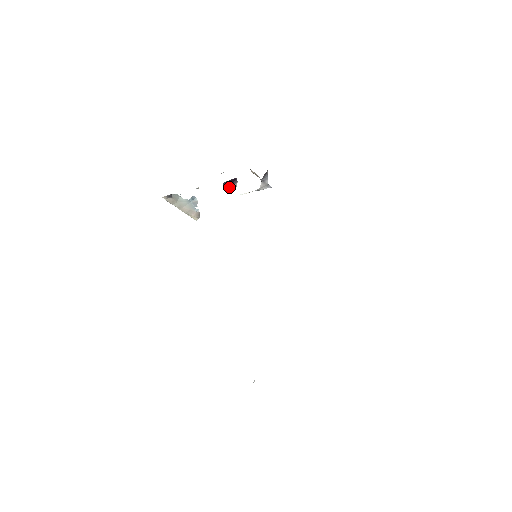
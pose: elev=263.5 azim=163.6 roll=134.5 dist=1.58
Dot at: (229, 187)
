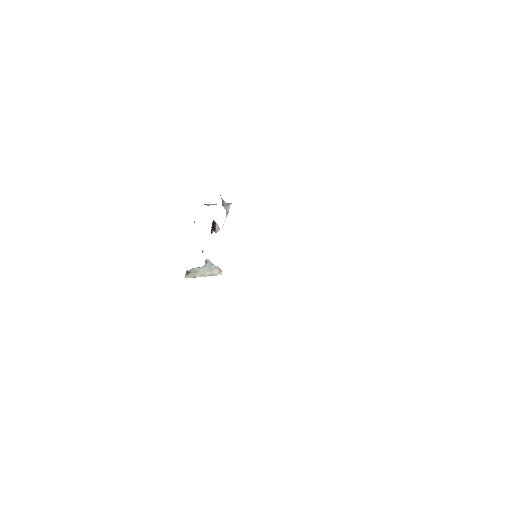
Dot at: (214, 231)
